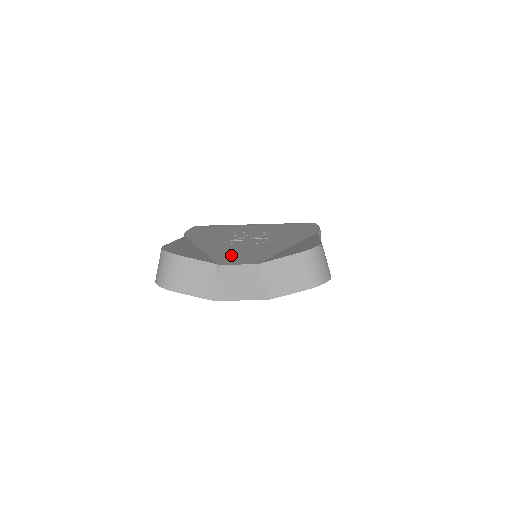
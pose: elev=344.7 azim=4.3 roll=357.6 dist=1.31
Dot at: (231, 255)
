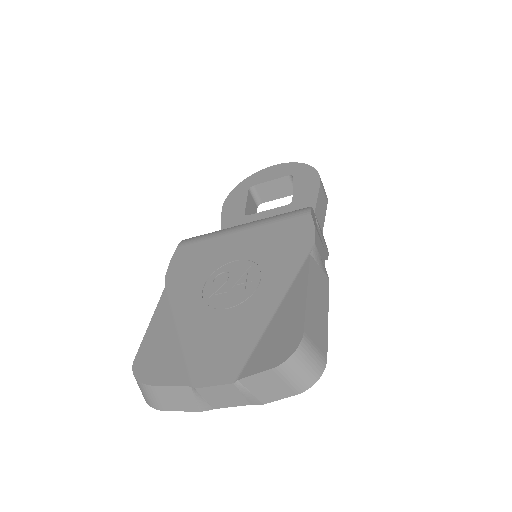
Dot at: (208, 353)
